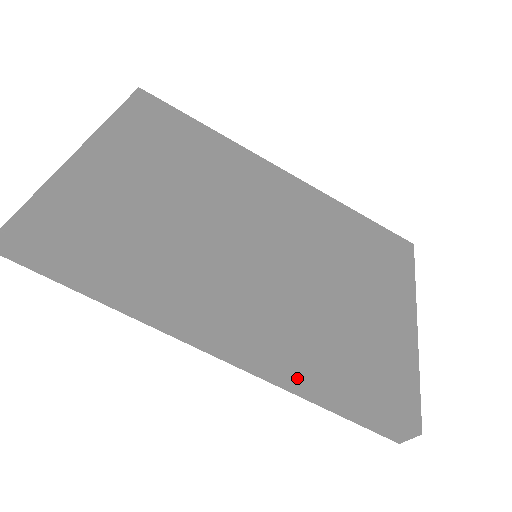
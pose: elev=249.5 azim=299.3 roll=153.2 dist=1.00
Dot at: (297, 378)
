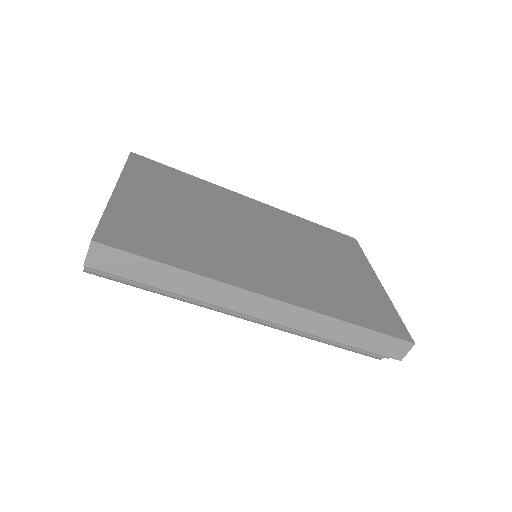
Dot at: (323, 319)
